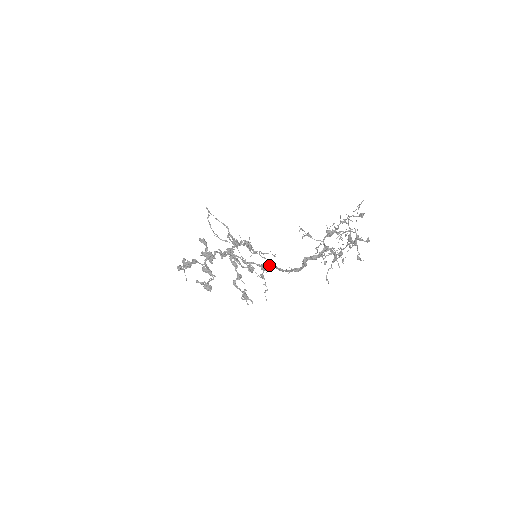
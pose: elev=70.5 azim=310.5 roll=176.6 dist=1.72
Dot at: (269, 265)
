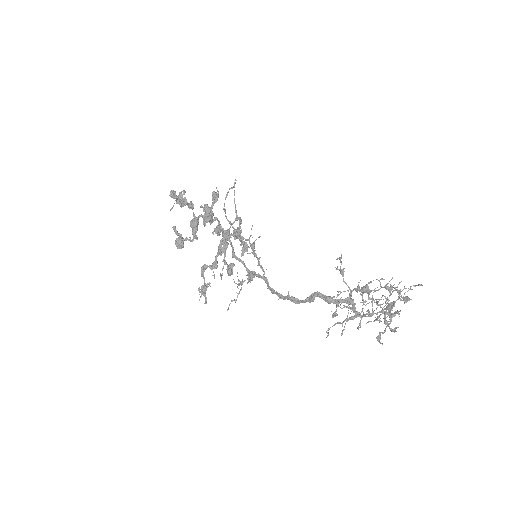
Dot at: (262, 276)
